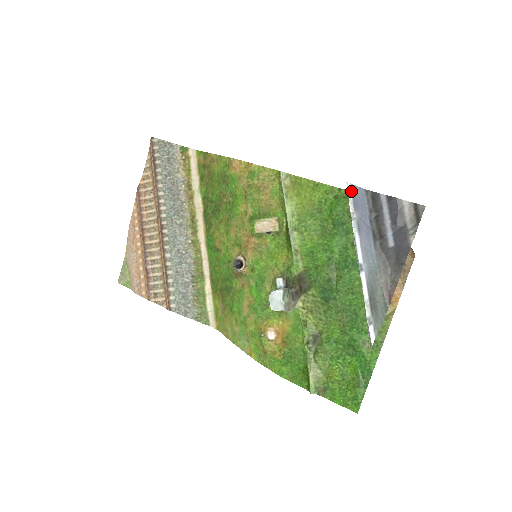
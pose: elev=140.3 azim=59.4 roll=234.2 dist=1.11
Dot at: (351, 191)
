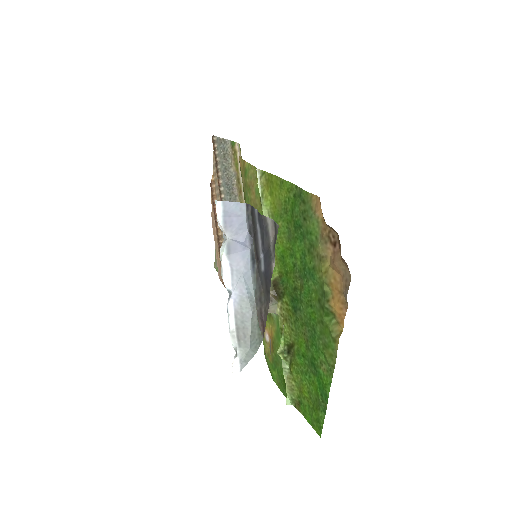
Dot at: (222, 210)
